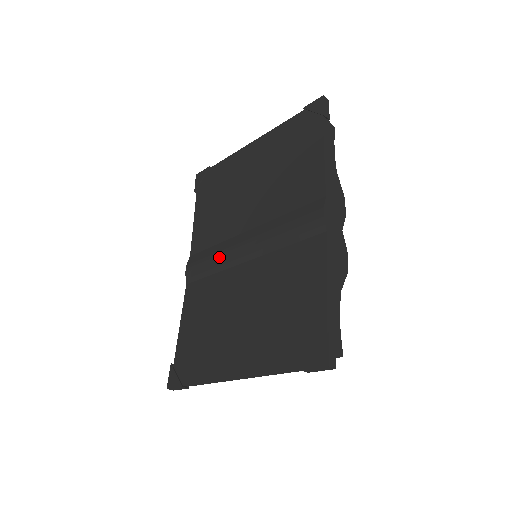
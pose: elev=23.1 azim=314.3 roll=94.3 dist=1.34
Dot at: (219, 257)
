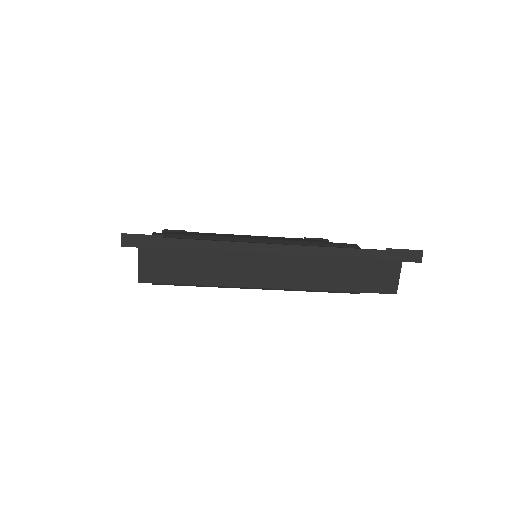
Dot at: (216, 236)
